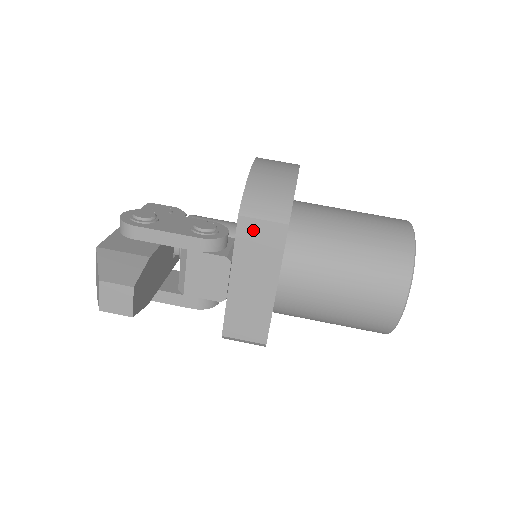
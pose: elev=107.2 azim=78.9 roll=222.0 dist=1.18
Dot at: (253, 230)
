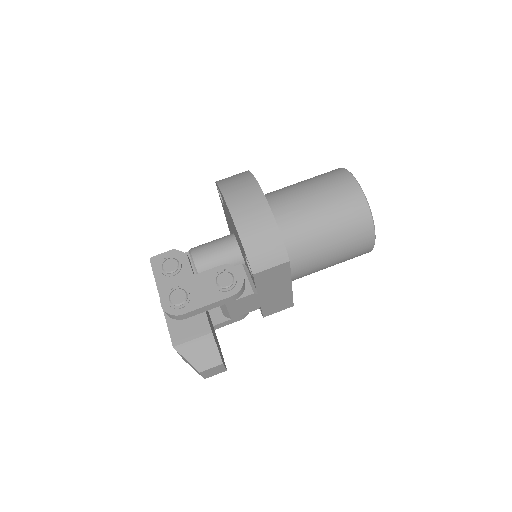
Dot at: (266, 275)
